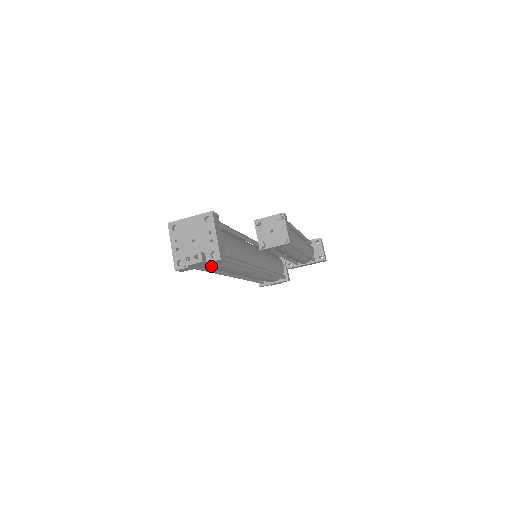
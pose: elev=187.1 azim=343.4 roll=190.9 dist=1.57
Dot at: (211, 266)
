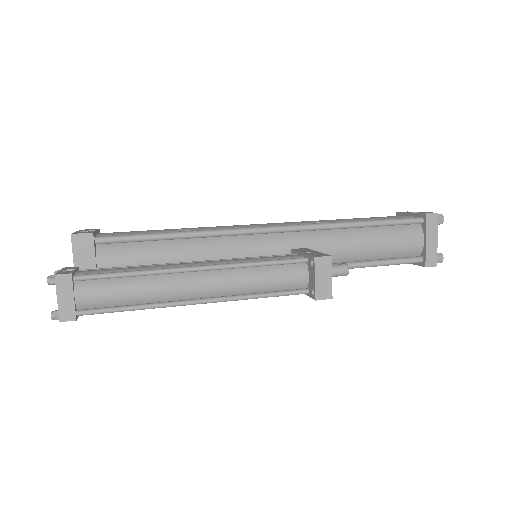
Dot at: occluded
